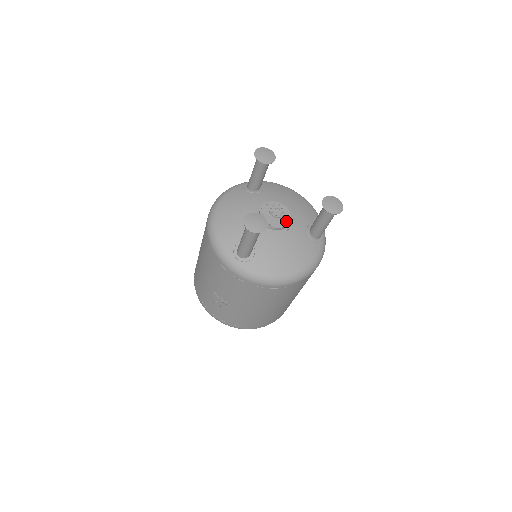
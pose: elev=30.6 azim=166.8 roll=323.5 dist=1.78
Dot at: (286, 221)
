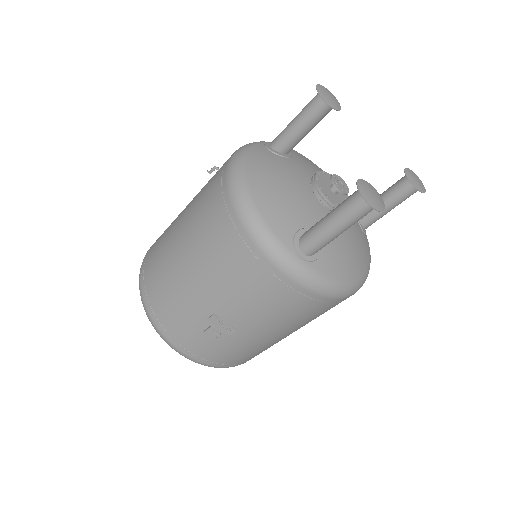
Dot at: occluded
